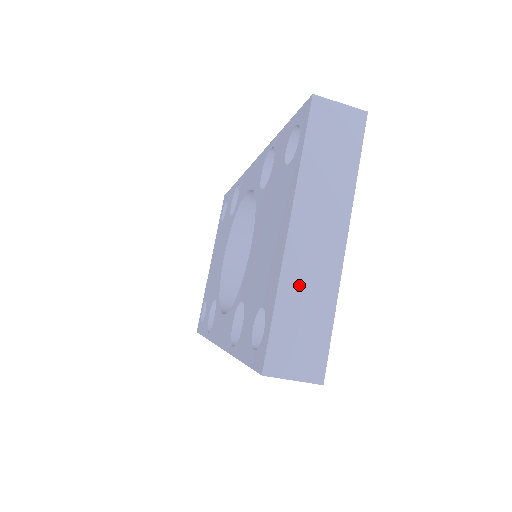
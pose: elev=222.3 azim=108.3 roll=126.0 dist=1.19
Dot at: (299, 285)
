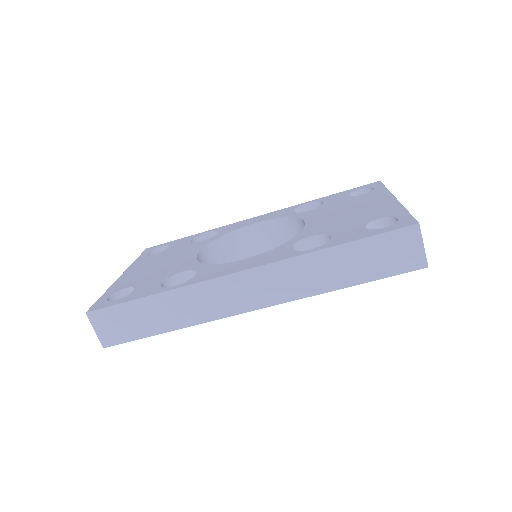
Dot at: occluded
